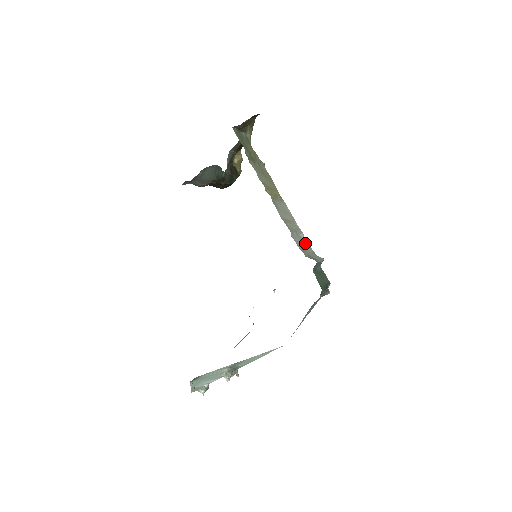
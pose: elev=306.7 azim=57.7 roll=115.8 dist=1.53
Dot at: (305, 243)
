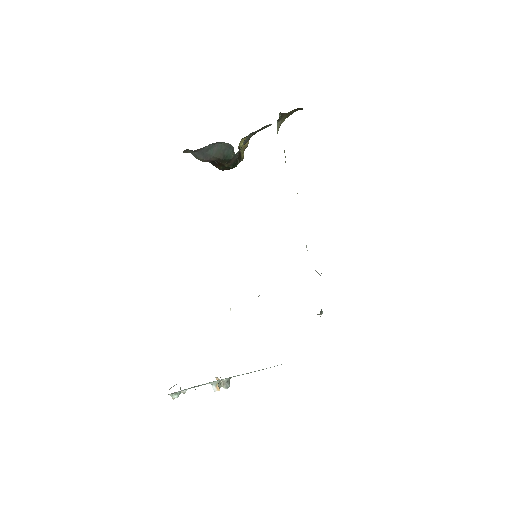
Dot at: occluded
